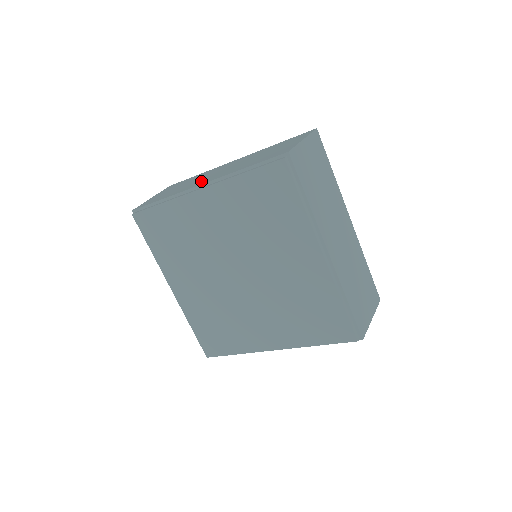
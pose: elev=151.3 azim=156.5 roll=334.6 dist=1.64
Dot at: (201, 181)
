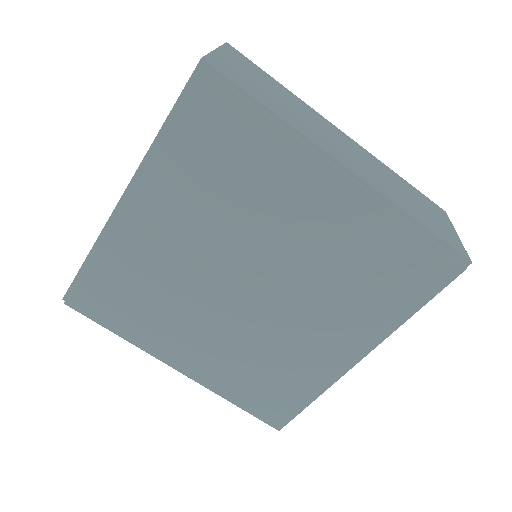
Dot at: occluded
